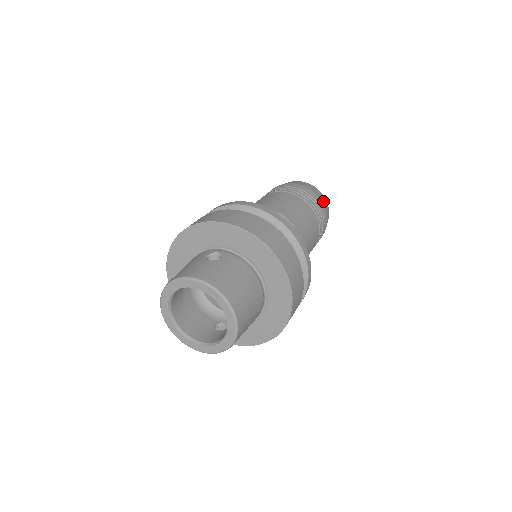
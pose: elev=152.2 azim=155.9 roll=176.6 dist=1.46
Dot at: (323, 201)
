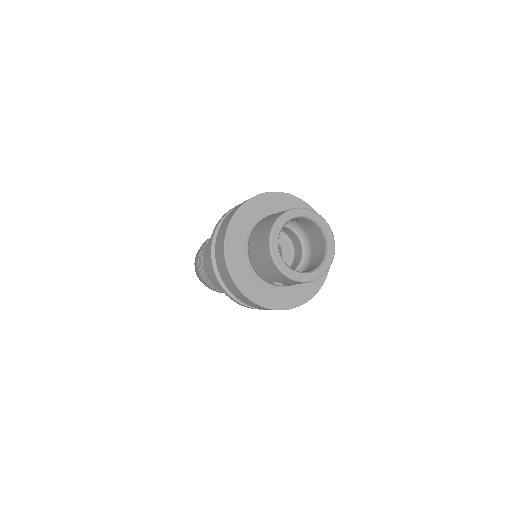
Dot at: occluded
